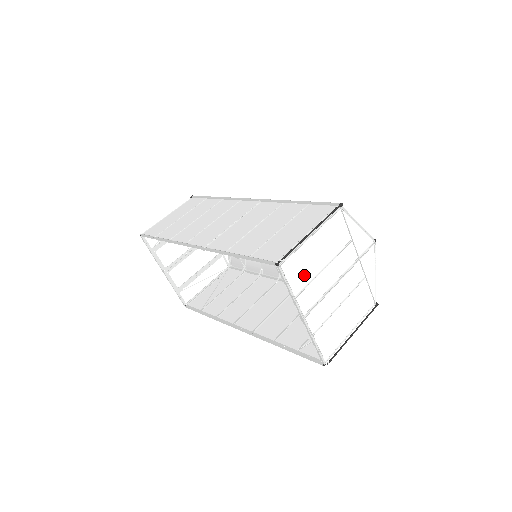
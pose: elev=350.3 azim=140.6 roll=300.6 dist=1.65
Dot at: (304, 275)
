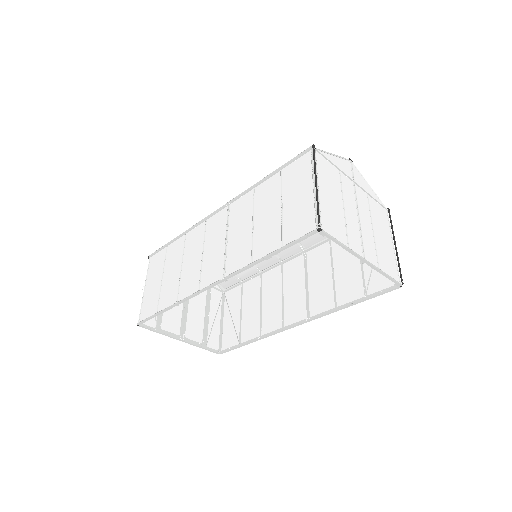
Dot at: (339, 224)
